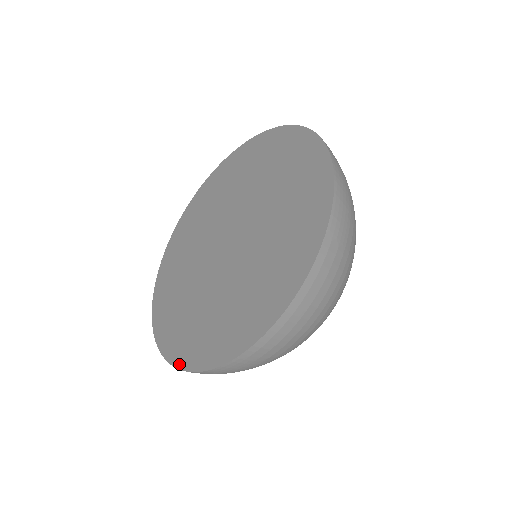
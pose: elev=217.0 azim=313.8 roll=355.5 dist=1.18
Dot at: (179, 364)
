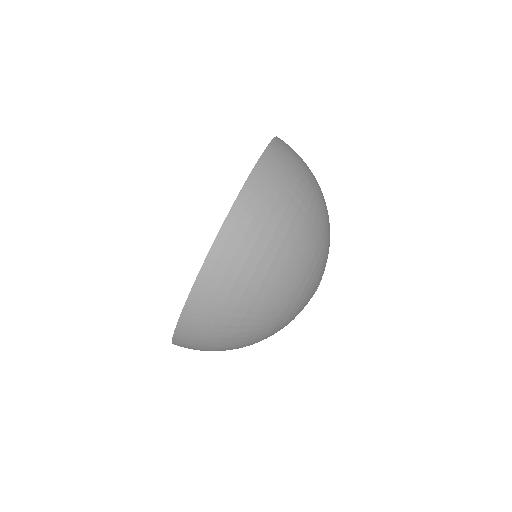
Dot at: occluded
